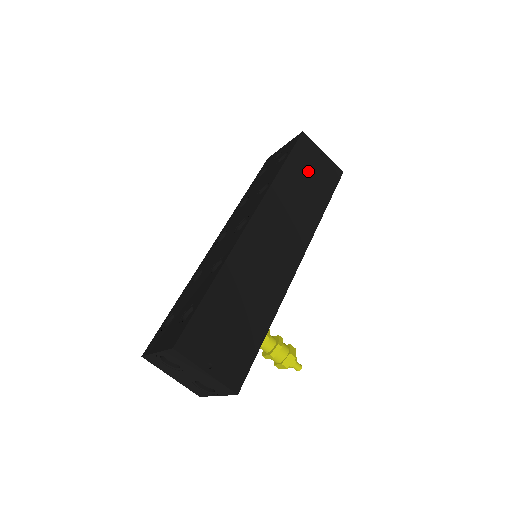
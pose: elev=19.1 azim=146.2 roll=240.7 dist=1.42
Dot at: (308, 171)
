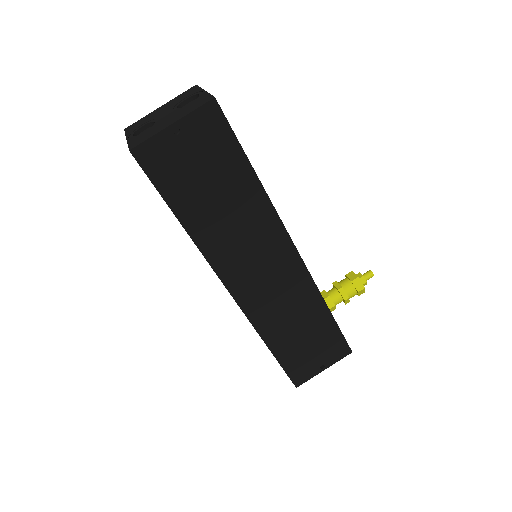
Dot at: (196, 177)
